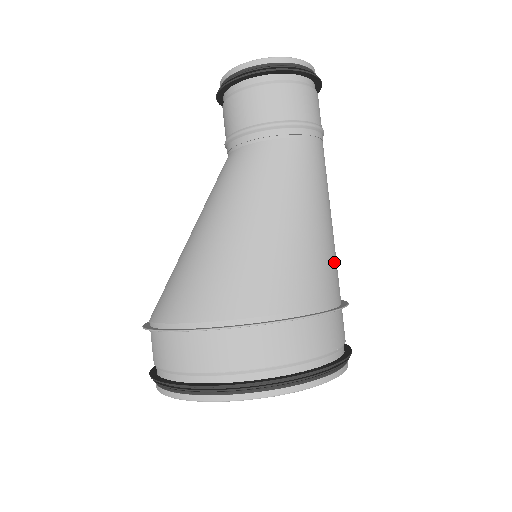
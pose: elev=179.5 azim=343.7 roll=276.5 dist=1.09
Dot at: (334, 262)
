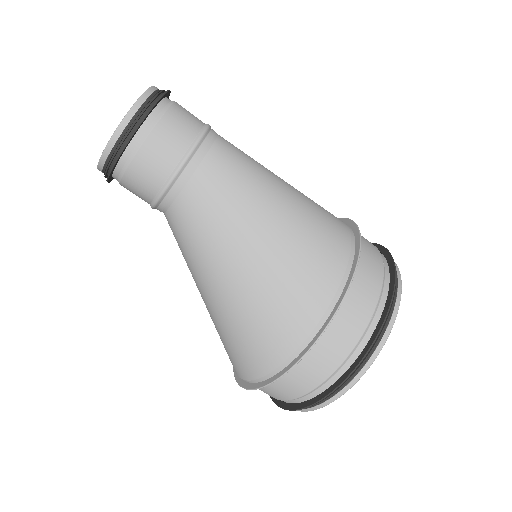
Dot at: occluded
